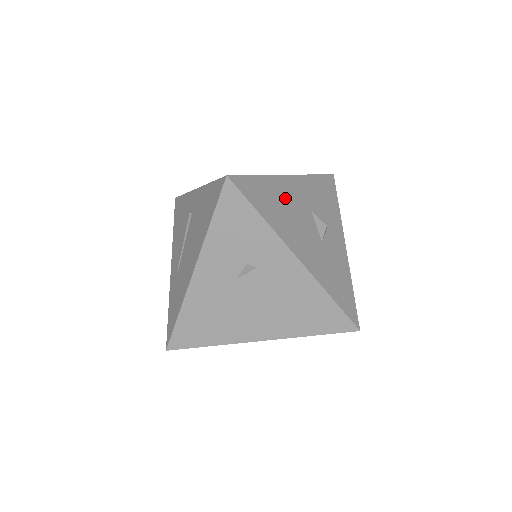
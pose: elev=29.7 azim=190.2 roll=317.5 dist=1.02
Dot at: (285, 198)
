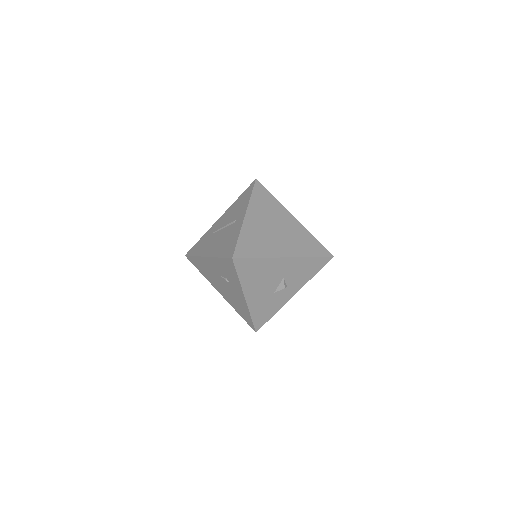
Dot at: (268, 270)
